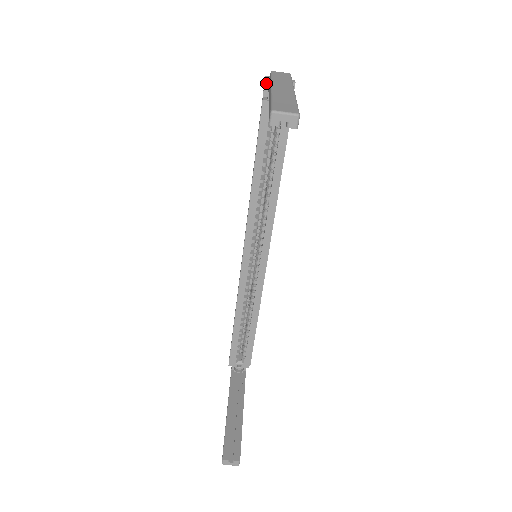
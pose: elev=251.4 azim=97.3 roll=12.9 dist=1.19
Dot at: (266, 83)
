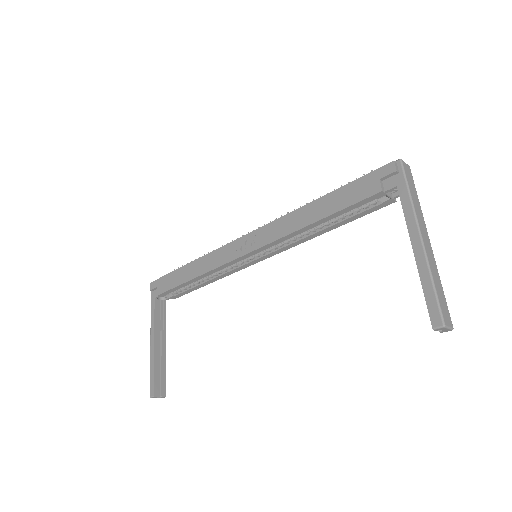
Dot at: (393, 173)
